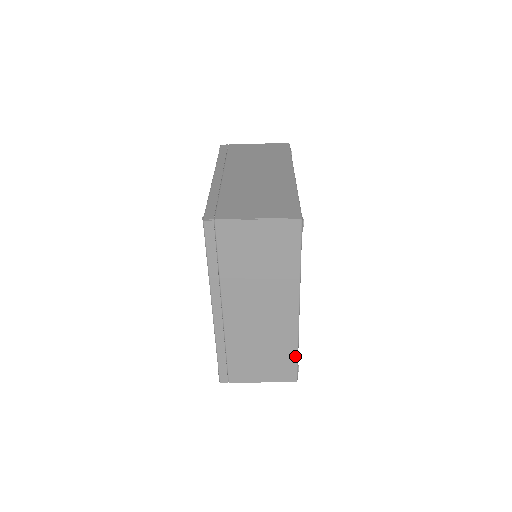
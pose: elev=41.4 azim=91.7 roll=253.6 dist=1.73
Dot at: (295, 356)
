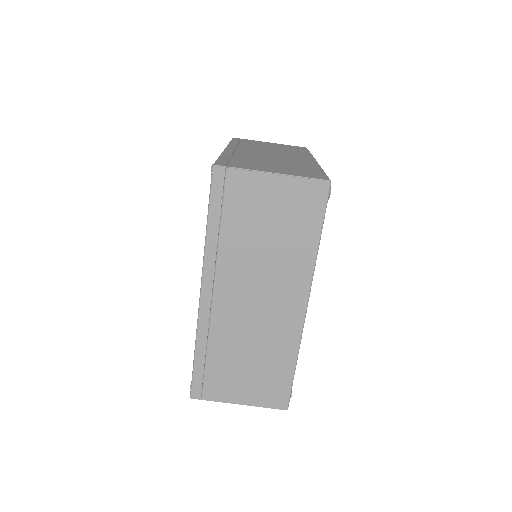
Dot at: (291, 372)
